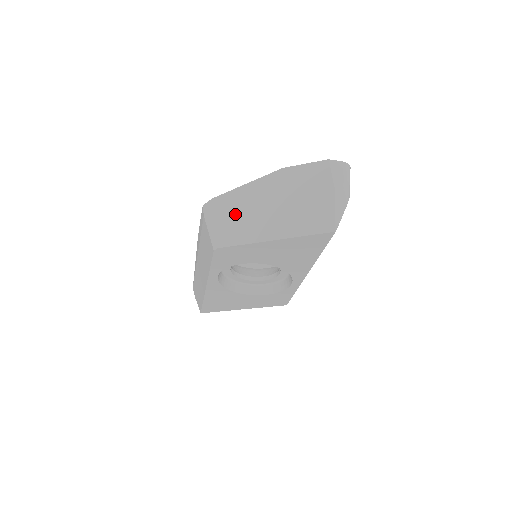
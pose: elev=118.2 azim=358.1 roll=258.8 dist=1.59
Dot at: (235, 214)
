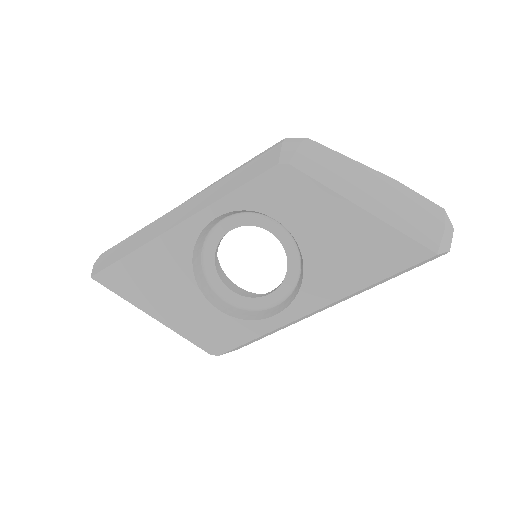
Dot at: (327, 162)
